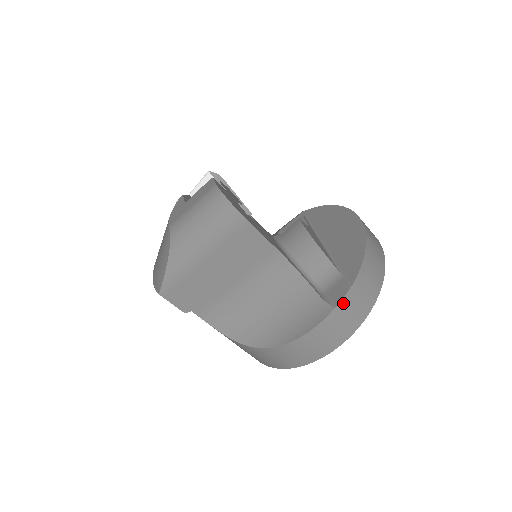
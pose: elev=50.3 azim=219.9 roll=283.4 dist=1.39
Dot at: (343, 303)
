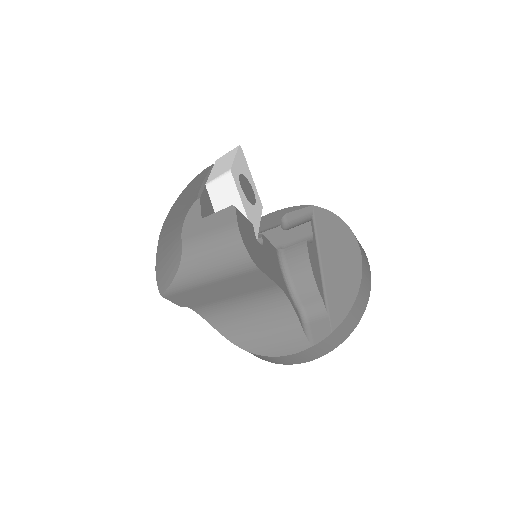
Dot at: (320, 343)
